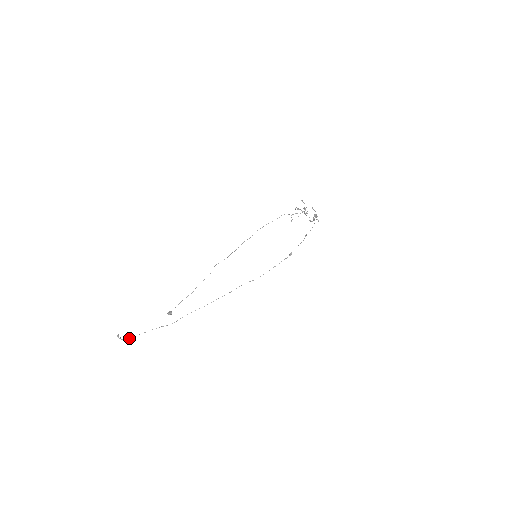
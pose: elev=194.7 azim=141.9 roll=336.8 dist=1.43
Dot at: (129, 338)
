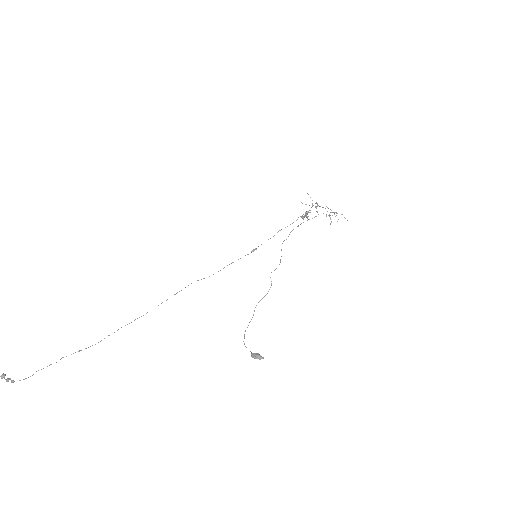
Dot at: occluded
